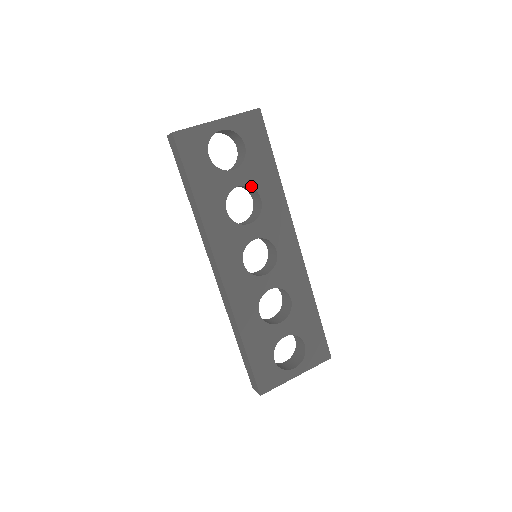
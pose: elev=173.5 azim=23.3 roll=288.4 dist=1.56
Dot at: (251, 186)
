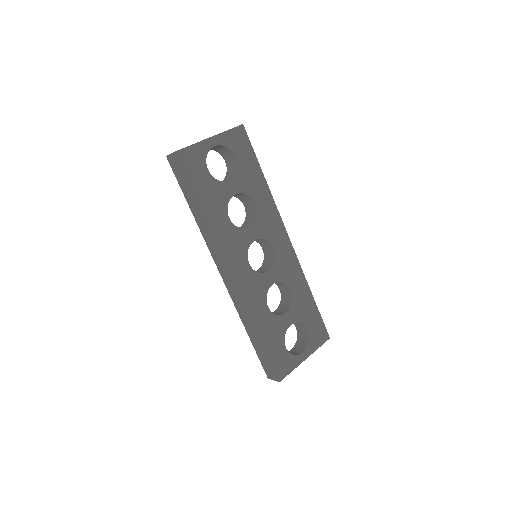
Dot at: (245, 193)
